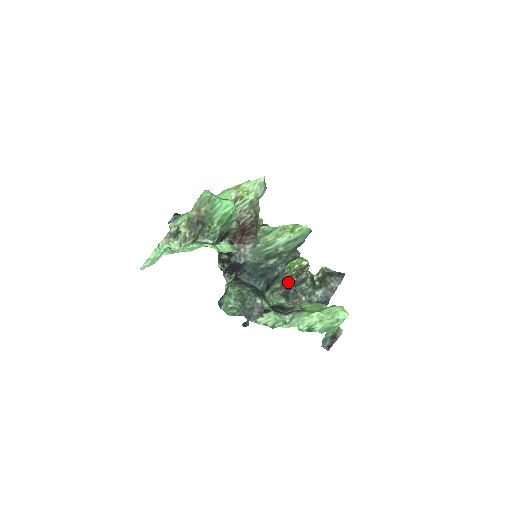
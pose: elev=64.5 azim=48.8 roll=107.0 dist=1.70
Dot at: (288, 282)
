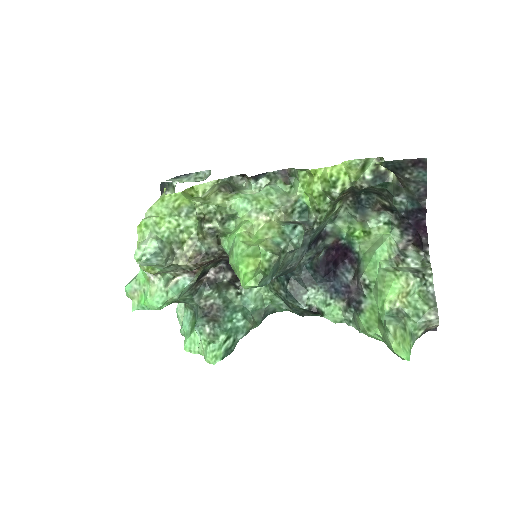
Dot at: (345, 196)
